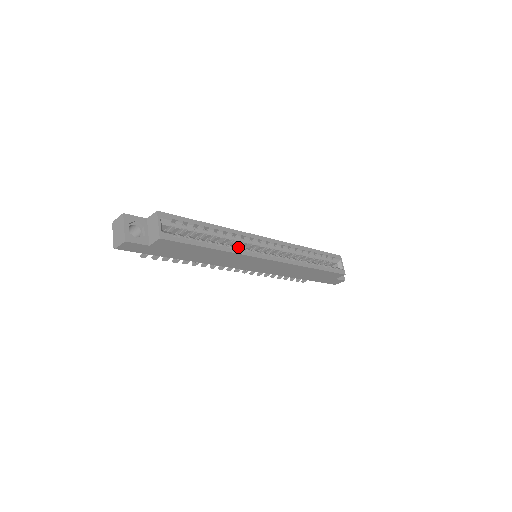
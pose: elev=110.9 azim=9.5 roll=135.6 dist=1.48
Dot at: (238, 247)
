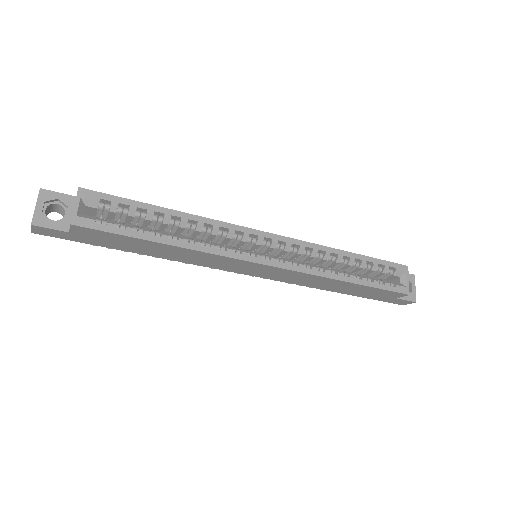
Dot at: (210, 243)
